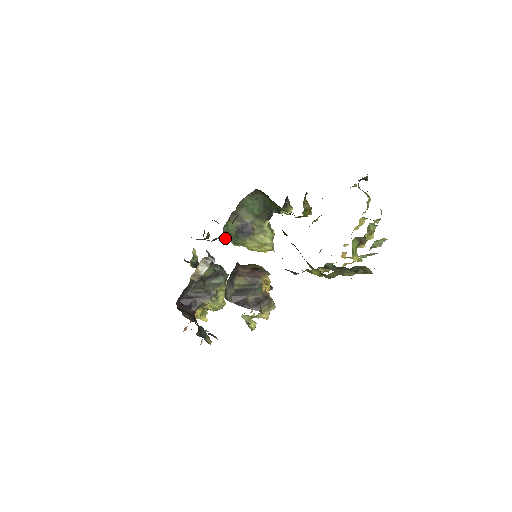
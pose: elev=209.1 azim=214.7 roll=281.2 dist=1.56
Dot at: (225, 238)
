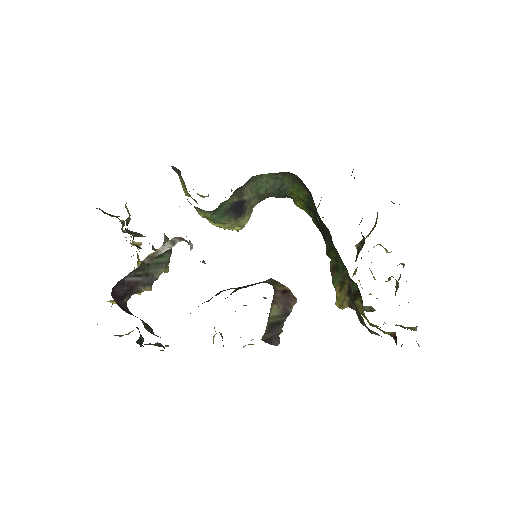
Dot at: occluded
